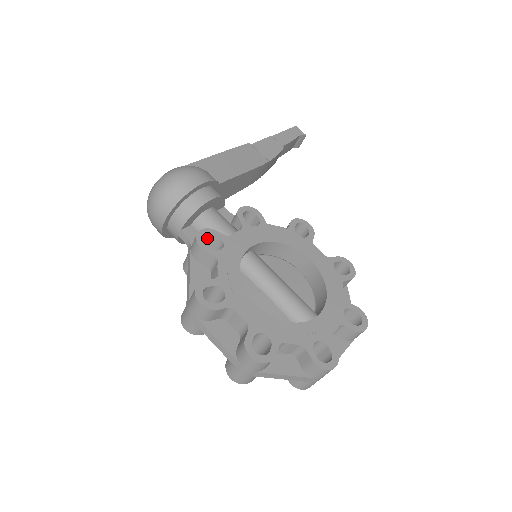
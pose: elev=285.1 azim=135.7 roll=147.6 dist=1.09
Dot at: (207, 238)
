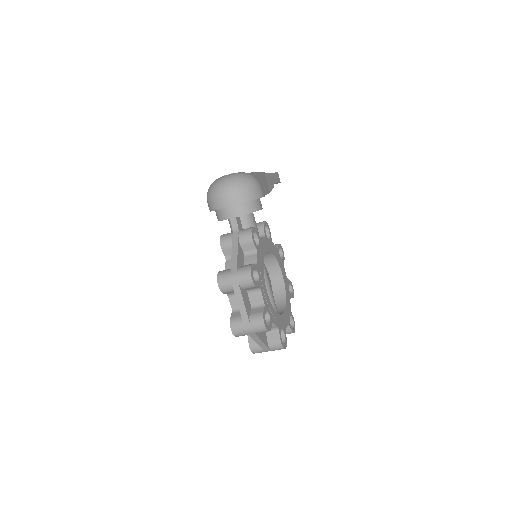
Dot at: occluded
